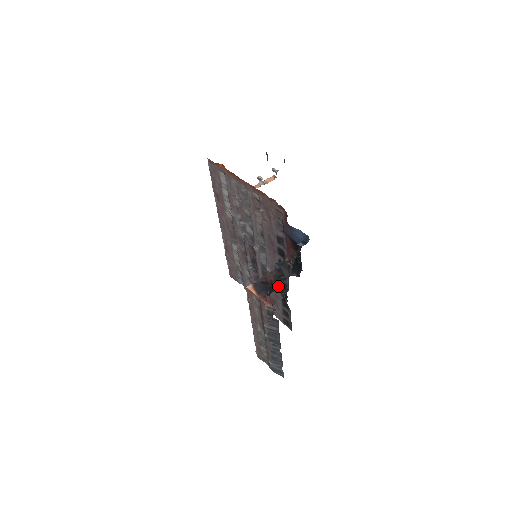
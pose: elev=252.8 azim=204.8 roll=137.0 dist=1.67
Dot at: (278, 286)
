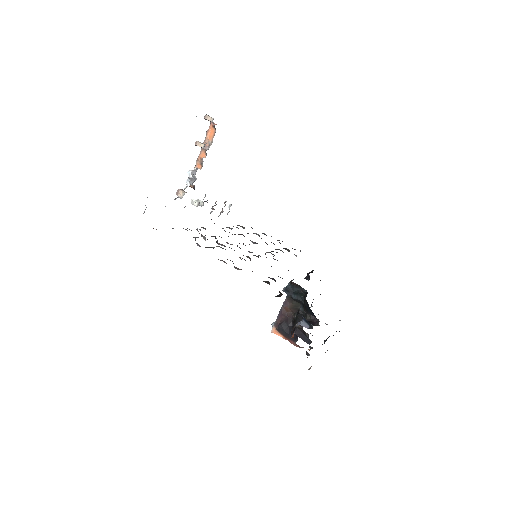
Dot at: occluded
